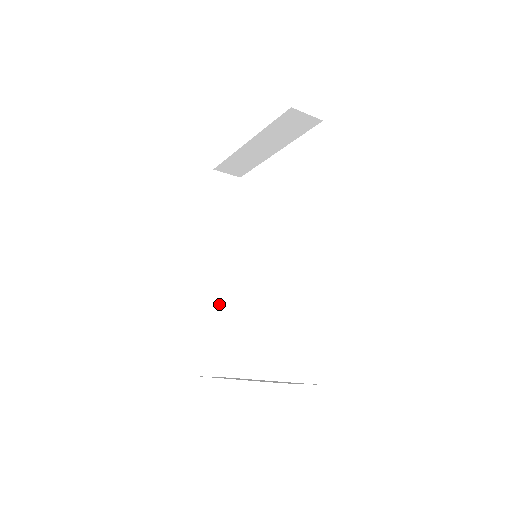
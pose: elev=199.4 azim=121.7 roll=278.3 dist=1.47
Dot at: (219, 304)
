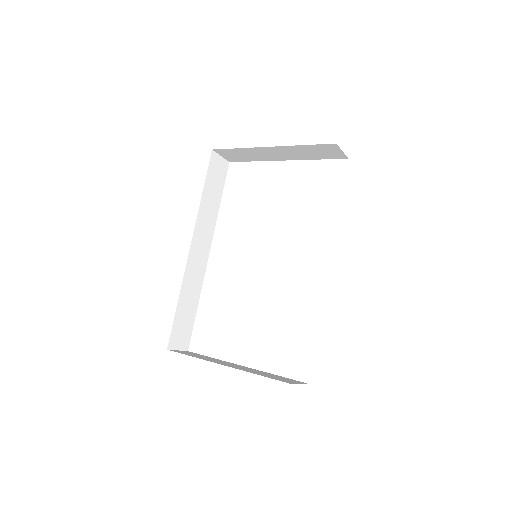
Dot at: (194, 283)
